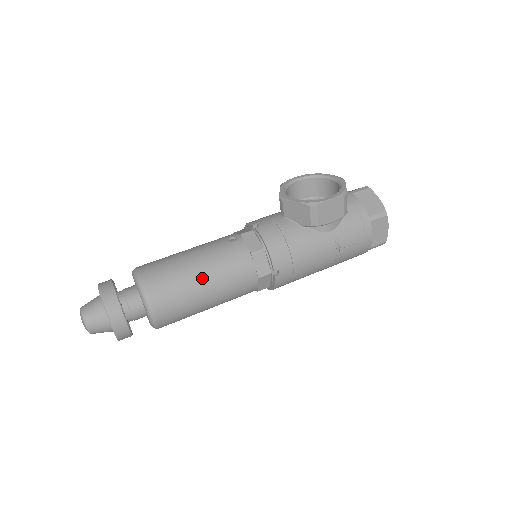
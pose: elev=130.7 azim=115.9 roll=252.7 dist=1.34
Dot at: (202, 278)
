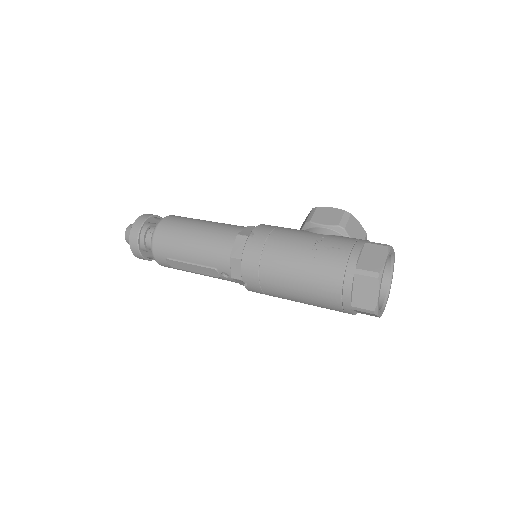
Dot at: (206, 221)
